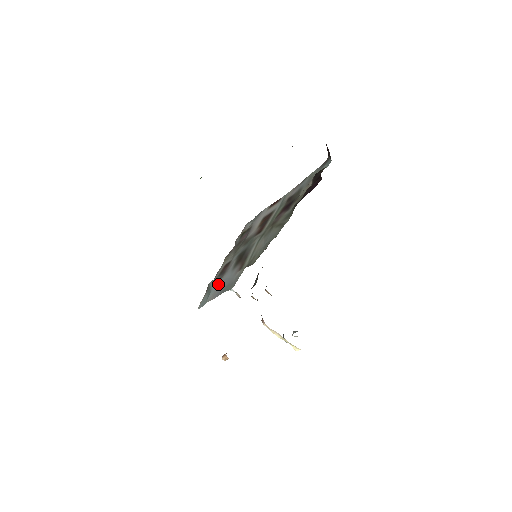
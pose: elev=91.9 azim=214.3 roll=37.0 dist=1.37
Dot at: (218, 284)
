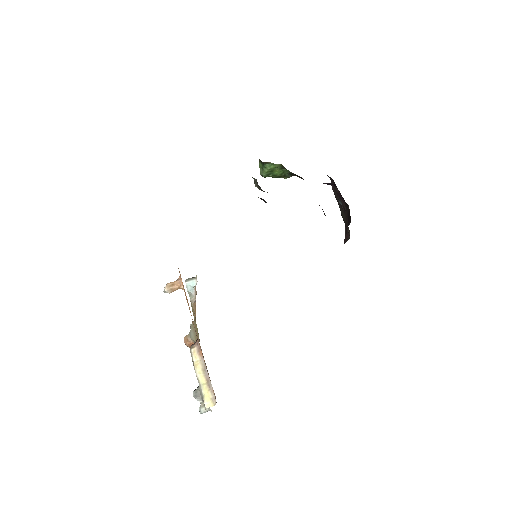
Dot at: occluded
